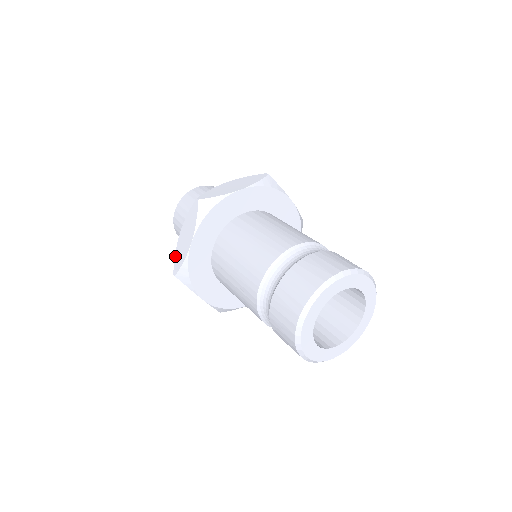
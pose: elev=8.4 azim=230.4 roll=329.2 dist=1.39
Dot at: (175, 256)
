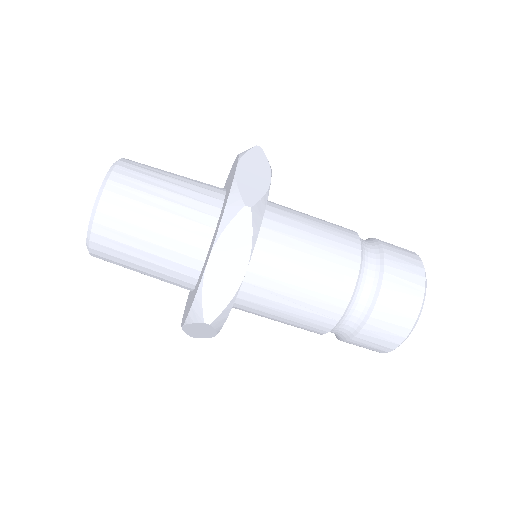
Dot at: (203, 296)
